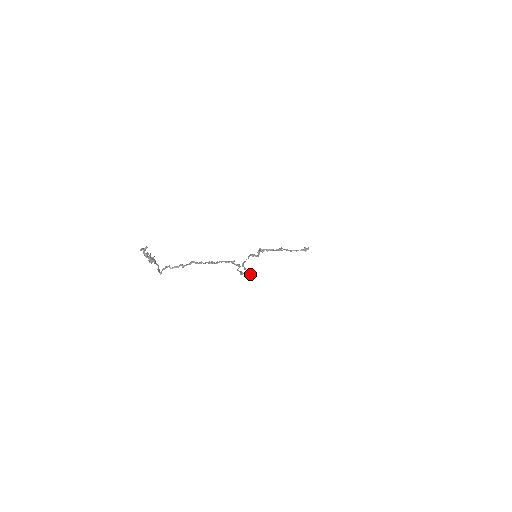
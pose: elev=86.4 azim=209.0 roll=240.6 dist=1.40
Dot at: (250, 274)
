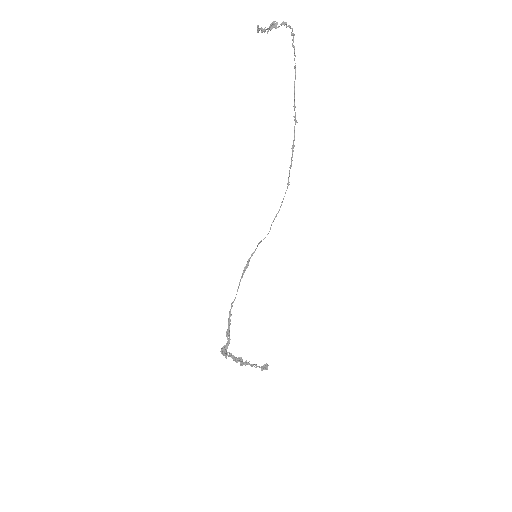
Dot at: (288, 184)
